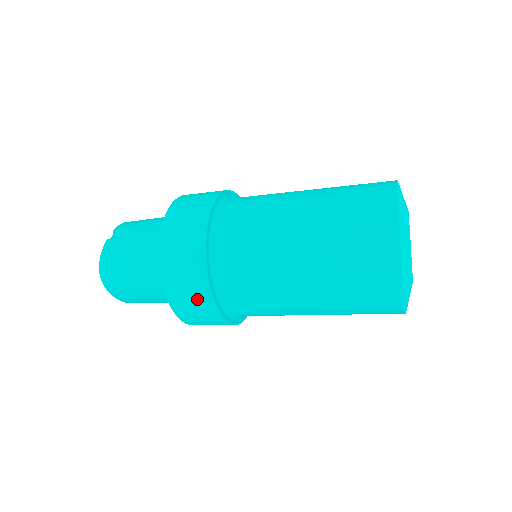
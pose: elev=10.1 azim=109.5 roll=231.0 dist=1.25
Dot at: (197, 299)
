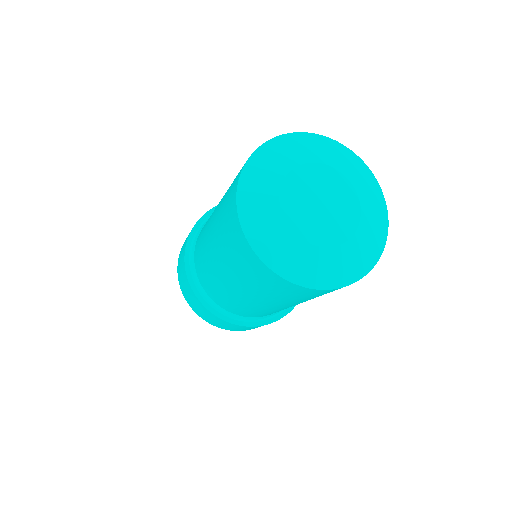
Dot at: occluded
